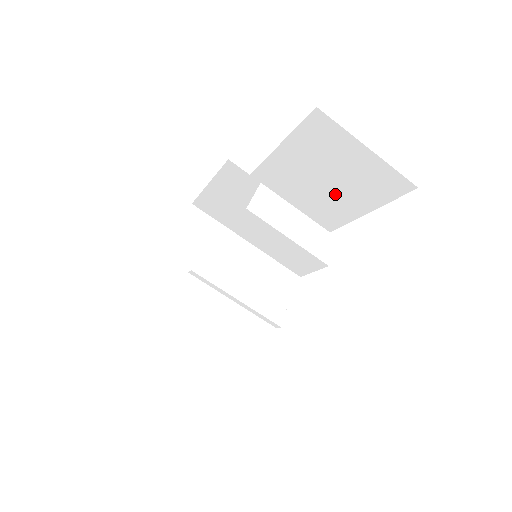
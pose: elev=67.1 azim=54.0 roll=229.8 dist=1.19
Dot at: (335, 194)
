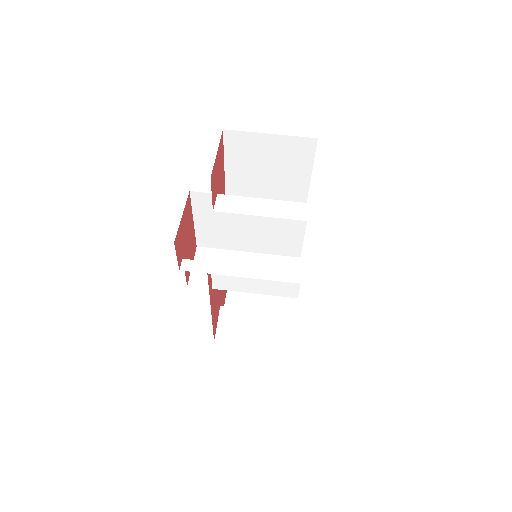
Dot at: (281, 182)
